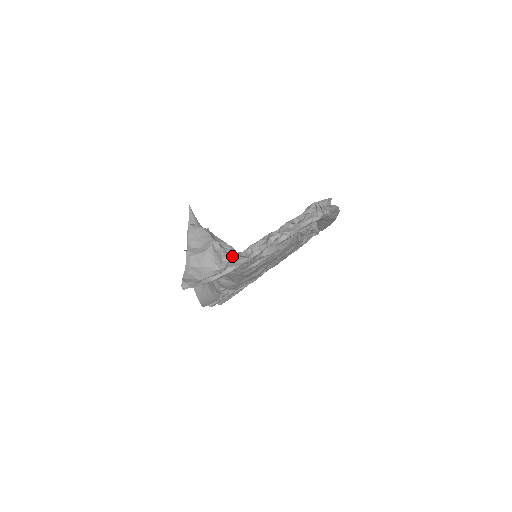
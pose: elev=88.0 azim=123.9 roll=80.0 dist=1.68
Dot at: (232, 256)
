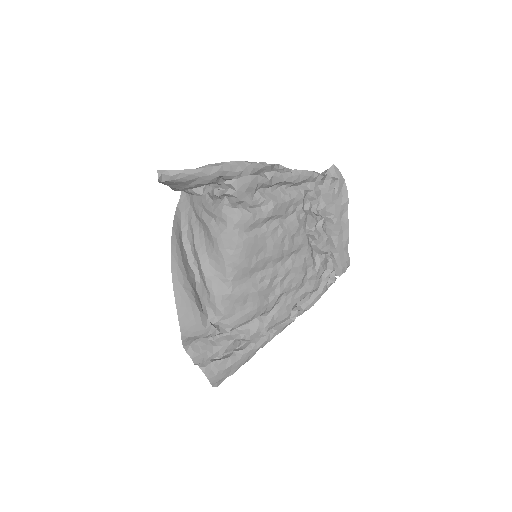
Dot at: occluded
